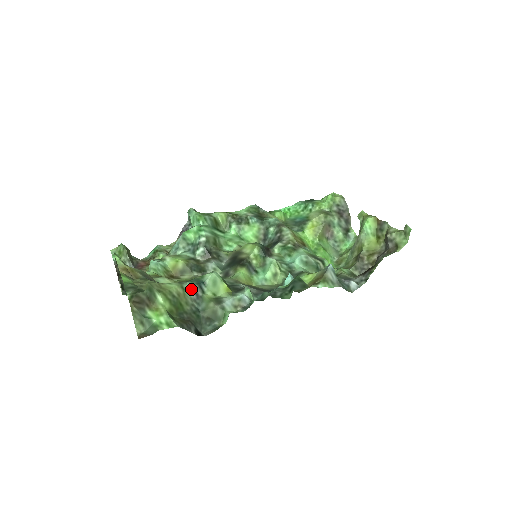
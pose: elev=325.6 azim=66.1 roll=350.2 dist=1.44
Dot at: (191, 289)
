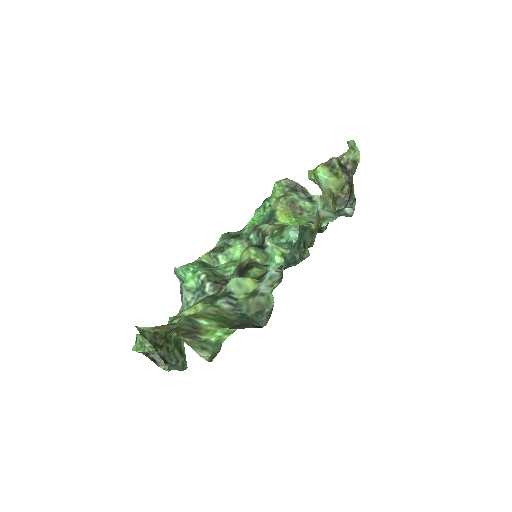
Dot at: (224, 303)
